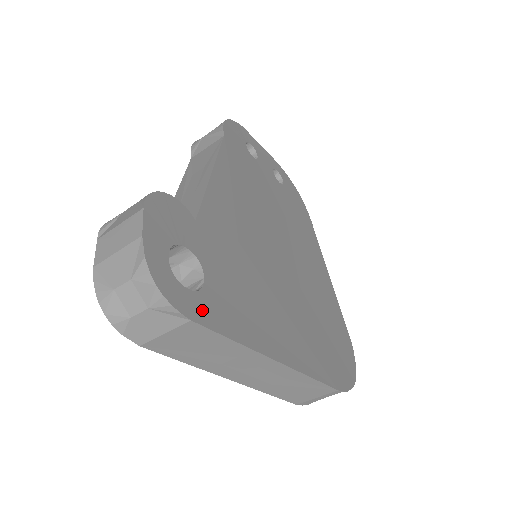
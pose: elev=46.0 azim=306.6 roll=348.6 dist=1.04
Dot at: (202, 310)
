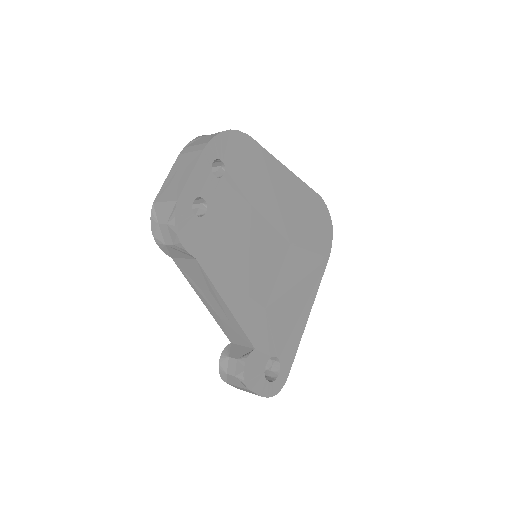
Dot at: (286, 367)
